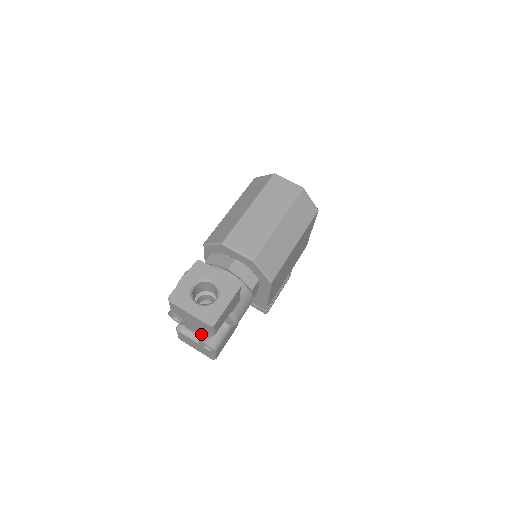
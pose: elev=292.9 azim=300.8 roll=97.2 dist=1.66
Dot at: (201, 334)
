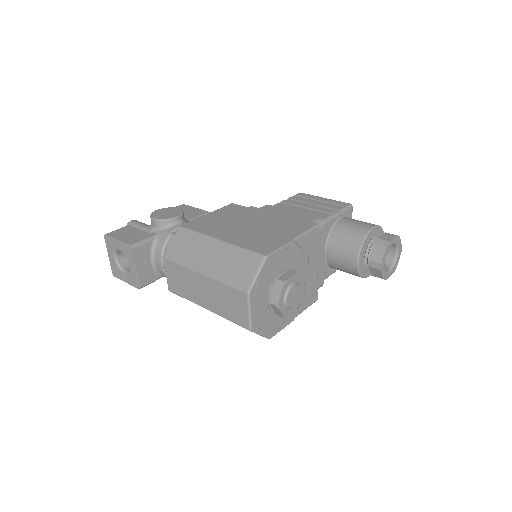
Dot at: occluded
